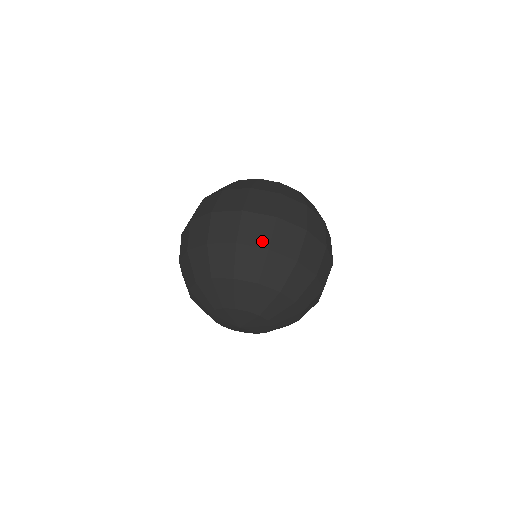
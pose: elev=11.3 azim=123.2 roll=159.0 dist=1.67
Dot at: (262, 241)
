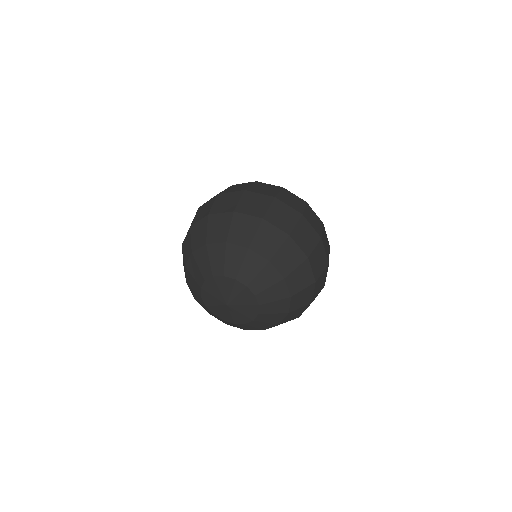
Dot at: (205, 213)
